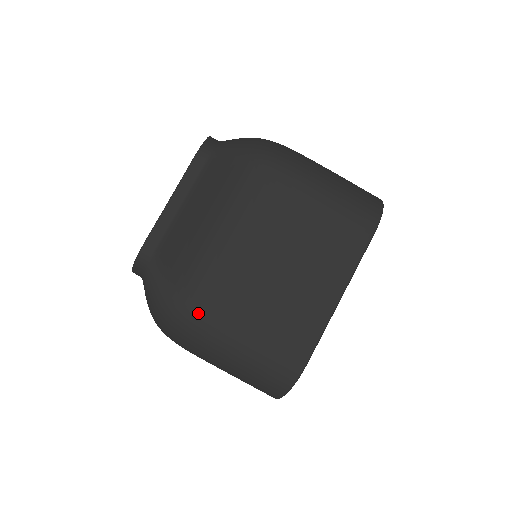
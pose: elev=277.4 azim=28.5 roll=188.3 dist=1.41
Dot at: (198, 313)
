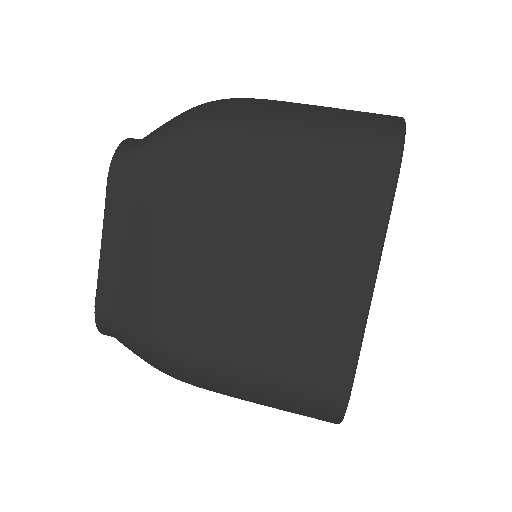
Dot at: (195, 360)
